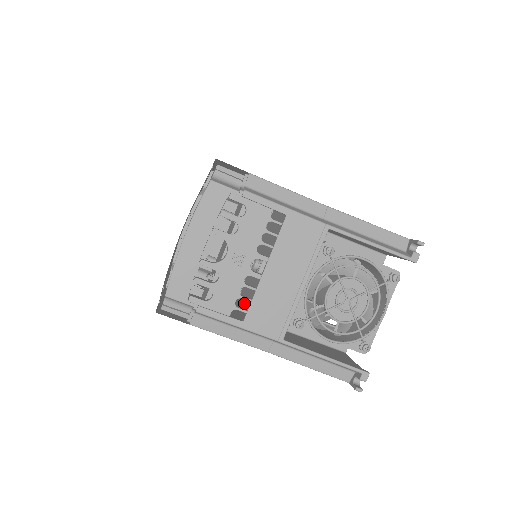
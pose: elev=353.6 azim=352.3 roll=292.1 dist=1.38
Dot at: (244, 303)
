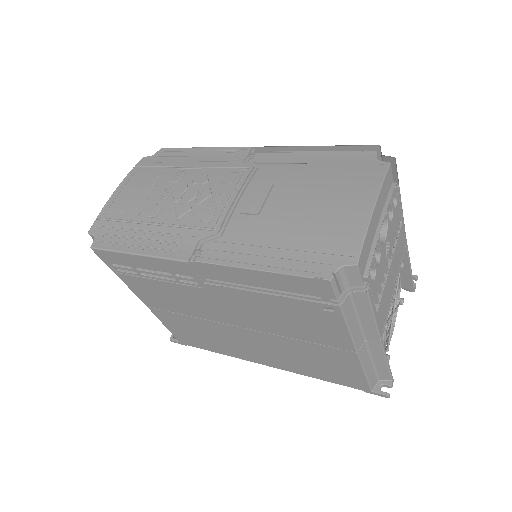
Dot at: occluded
